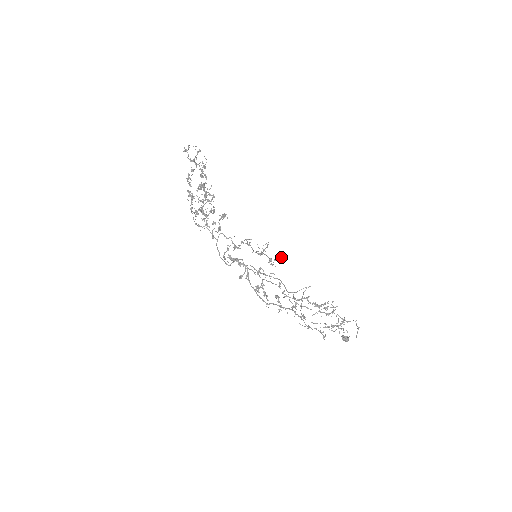
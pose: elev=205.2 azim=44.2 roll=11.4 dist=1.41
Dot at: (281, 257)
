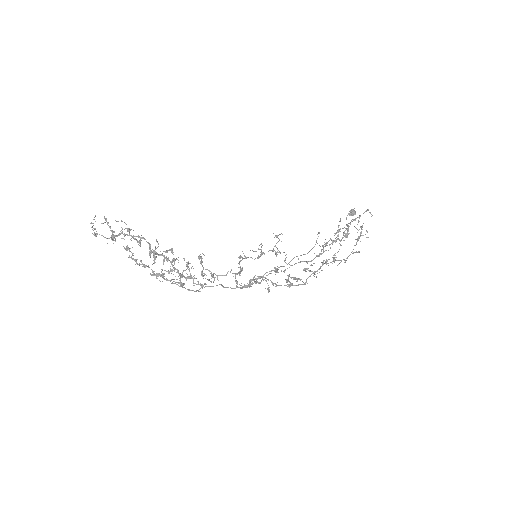
Dot at: (275, 236)
